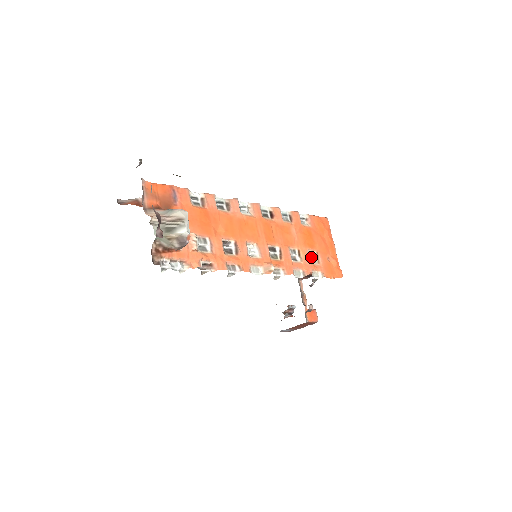
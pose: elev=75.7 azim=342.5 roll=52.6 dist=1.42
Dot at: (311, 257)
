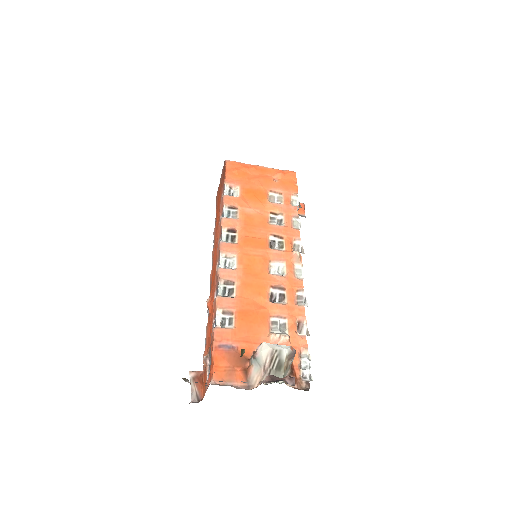
Dot at: (276, 200)
